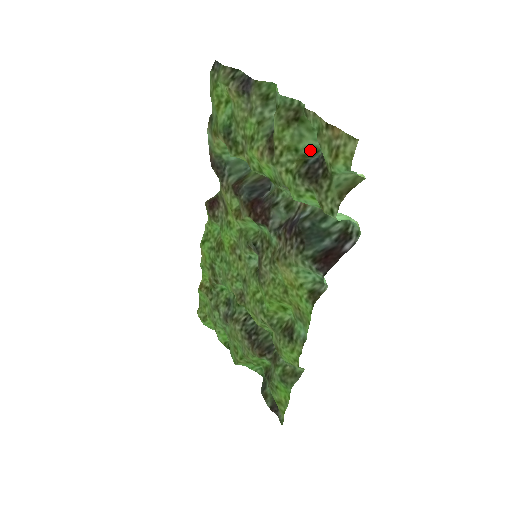
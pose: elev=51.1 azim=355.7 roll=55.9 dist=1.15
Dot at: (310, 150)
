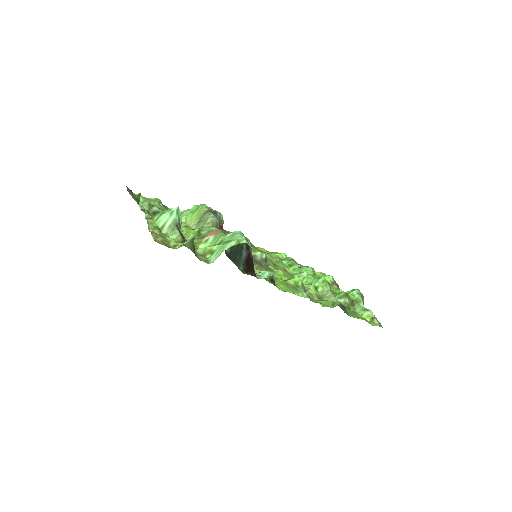
Dot at: occluded
